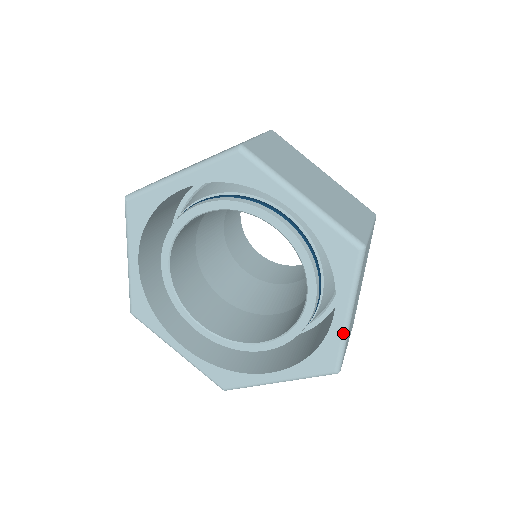
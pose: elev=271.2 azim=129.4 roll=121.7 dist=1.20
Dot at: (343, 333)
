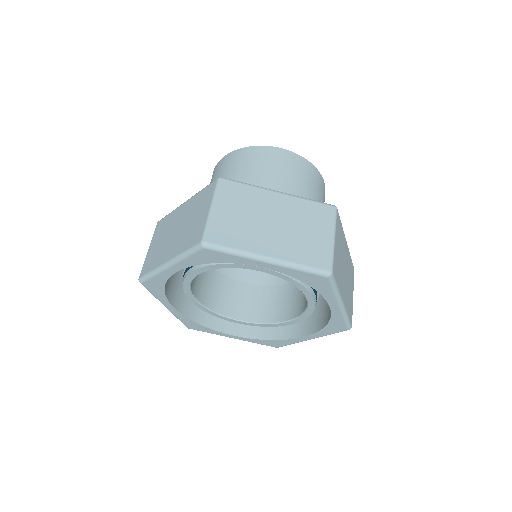
Dot at: (342, 314)
